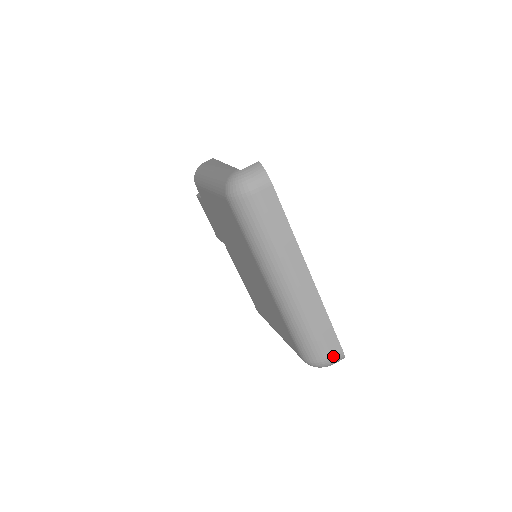
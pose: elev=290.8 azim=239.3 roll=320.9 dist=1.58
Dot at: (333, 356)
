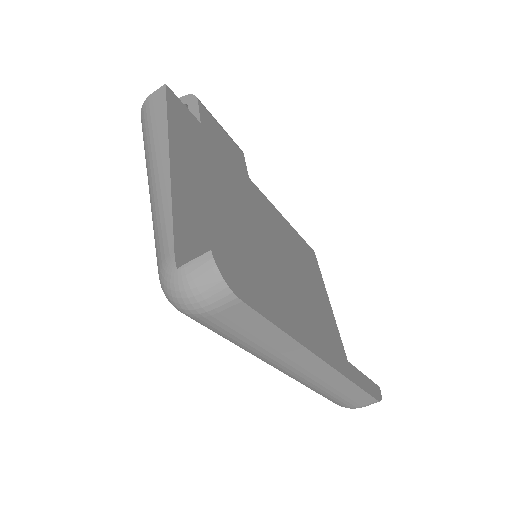
Dot at: (364, 406)
